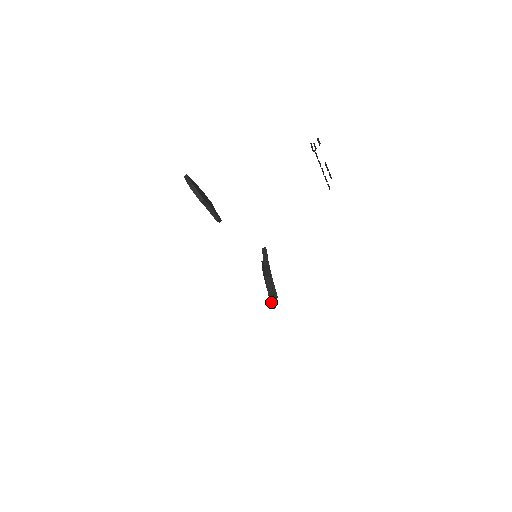
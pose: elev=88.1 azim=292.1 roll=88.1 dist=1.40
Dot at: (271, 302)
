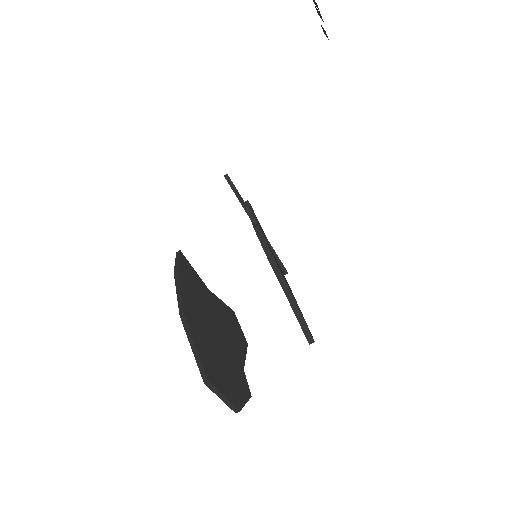
Dot at: occluded
